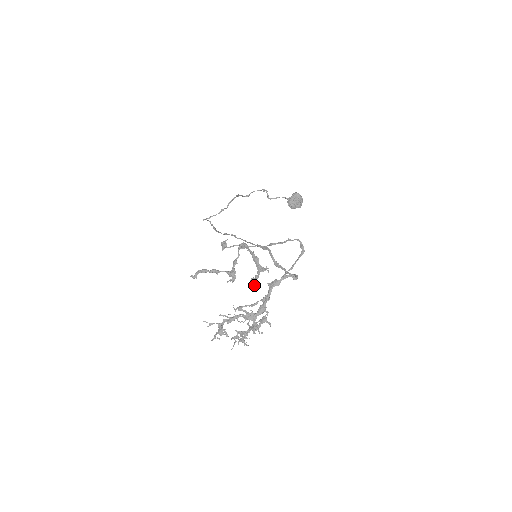
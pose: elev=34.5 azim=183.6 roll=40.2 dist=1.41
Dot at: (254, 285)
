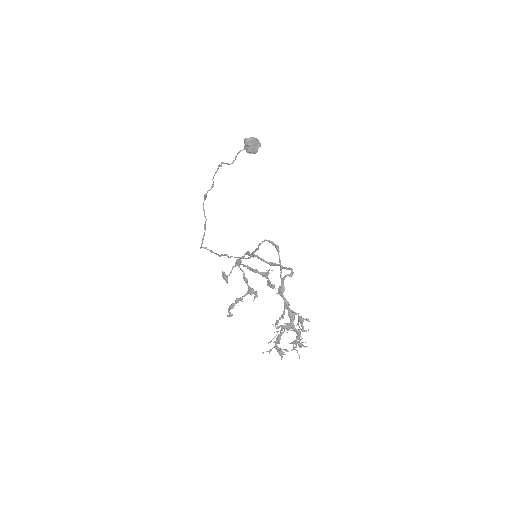
Dot at: (273, 288)
